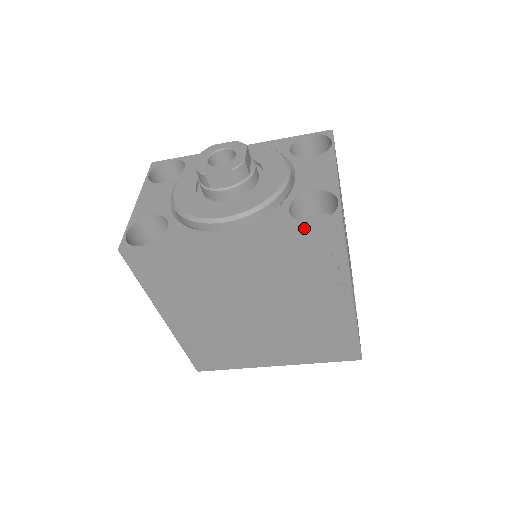
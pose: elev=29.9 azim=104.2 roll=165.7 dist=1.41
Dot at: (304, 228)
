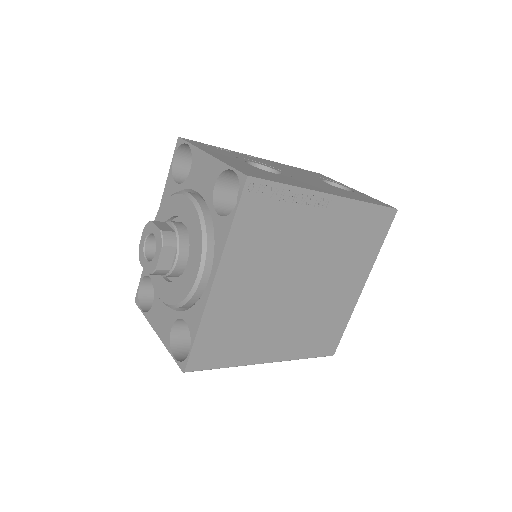
Dot at: (239, 212)
